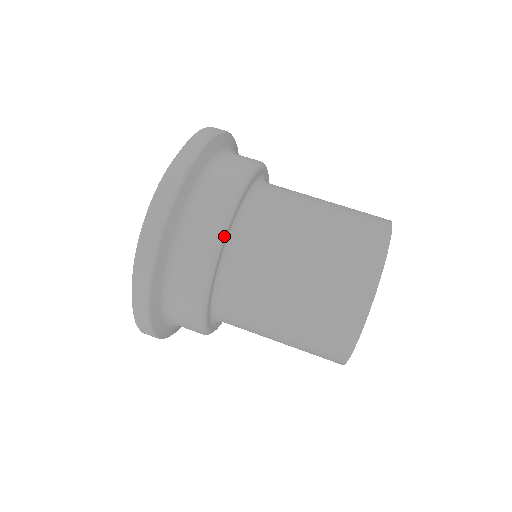
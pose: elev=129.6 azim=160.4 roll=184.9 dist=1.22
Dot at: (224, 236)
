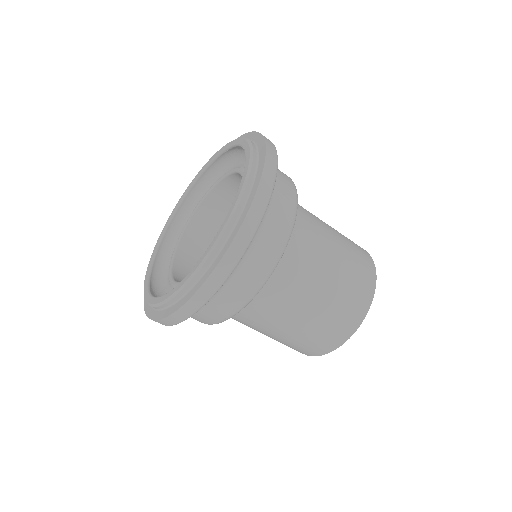
Dot at: occluded
